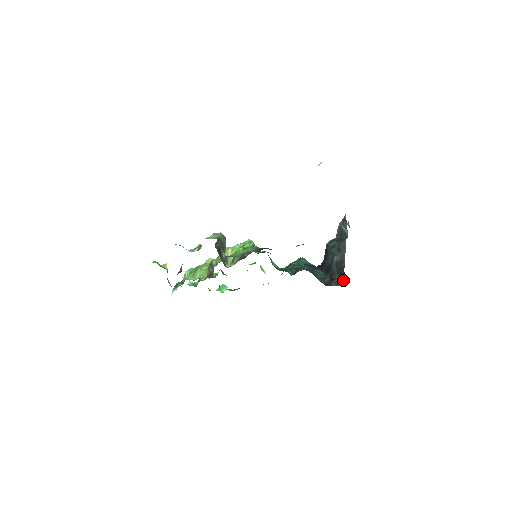
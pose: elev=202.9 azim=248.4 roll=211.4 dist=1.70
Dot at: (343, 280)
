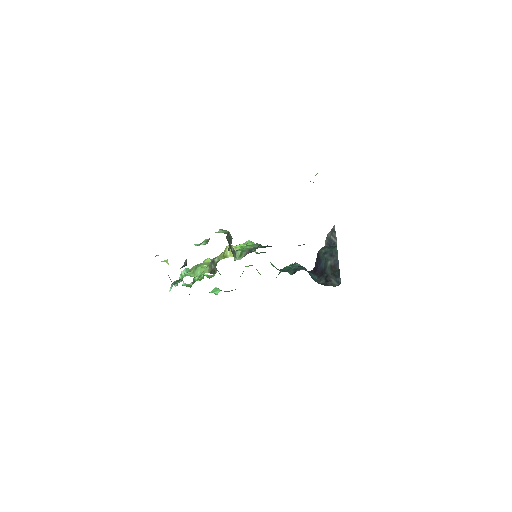
Dot at: (339, 281)
